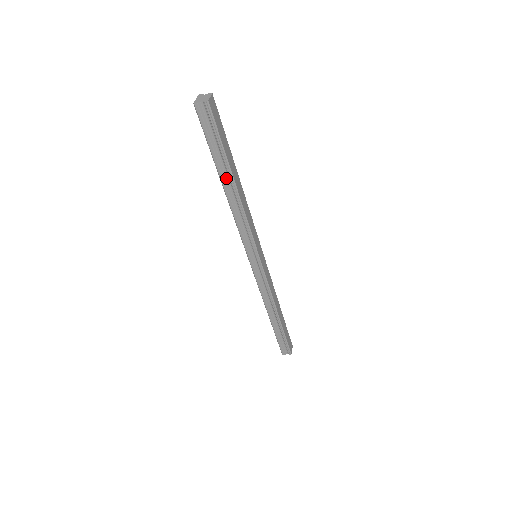
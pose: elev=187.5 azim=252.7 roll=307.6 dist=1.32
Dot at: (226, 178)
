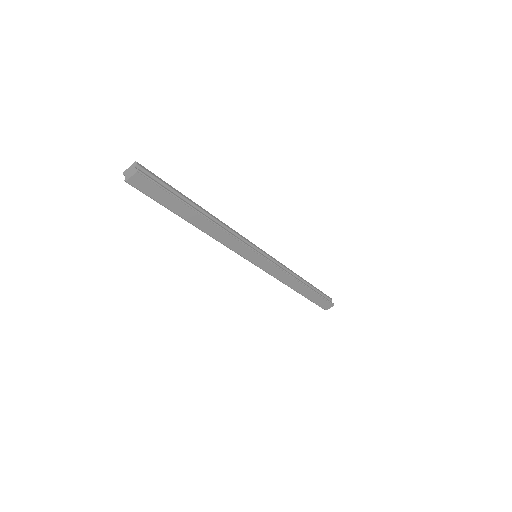
Dot at: occluded
